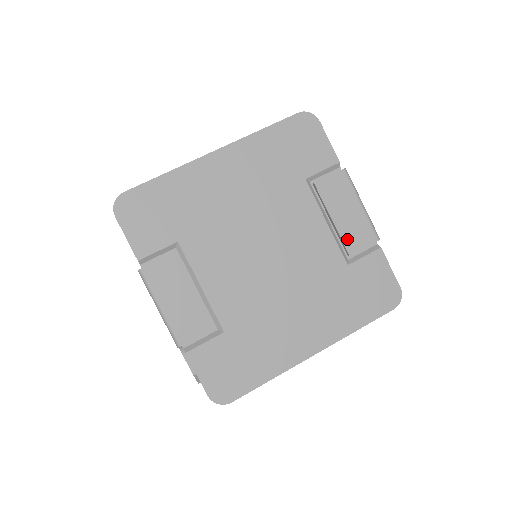
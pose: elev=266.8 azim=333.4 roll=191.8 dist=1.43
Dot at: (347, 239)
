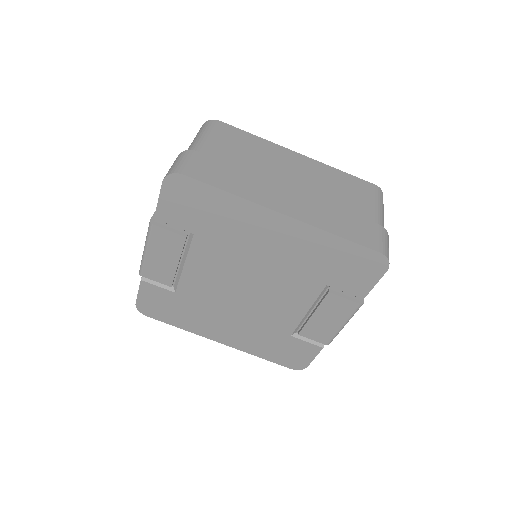
Dot at: (308, 328)
